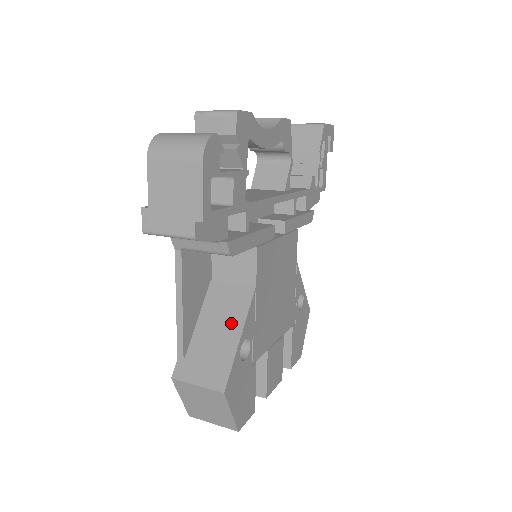
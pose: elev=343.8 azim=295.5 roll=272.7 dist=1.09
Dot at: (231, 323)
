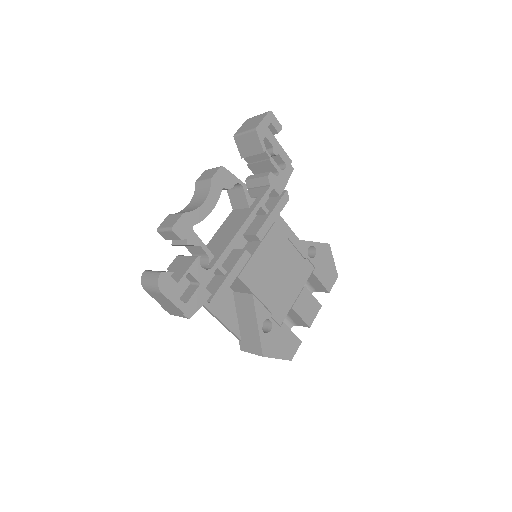
Dot at: (251, 317)
